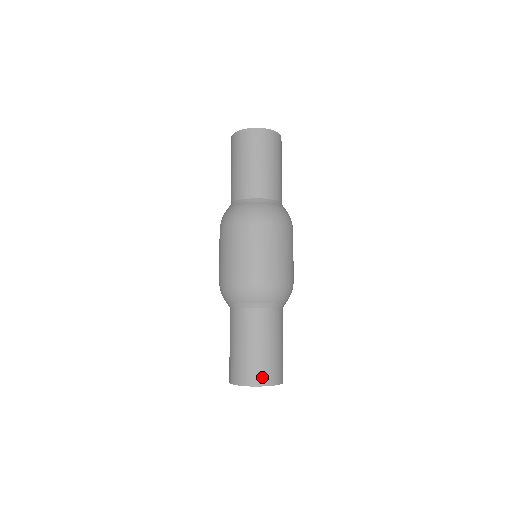
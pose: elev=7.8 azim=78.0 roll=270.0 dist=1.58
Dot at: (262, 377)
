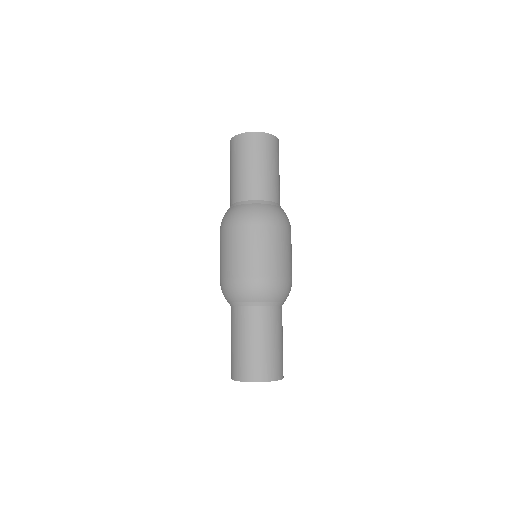
Dot at: (254, 373)
